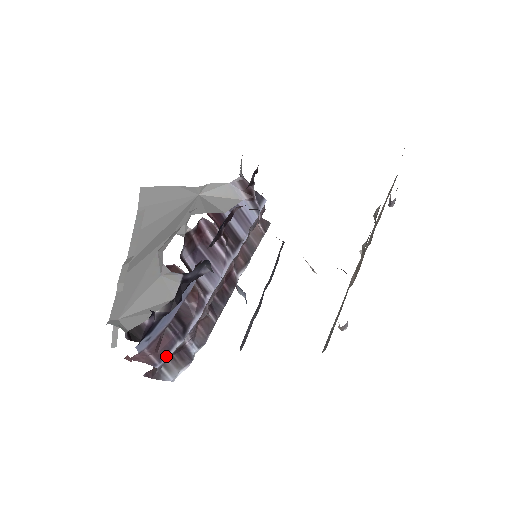
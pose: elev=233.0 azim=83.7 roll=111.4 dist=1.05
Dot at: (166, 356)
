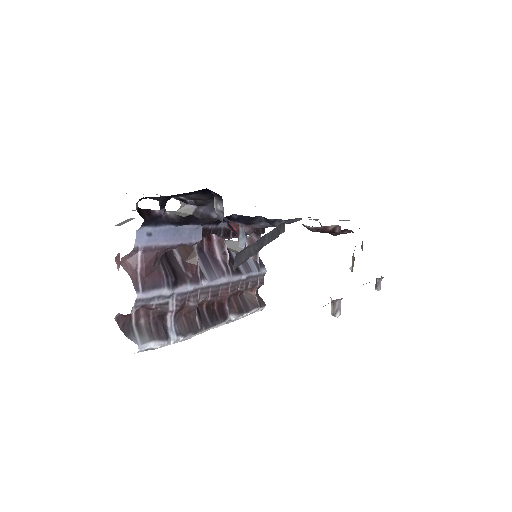
Dot at: (150, 291)
